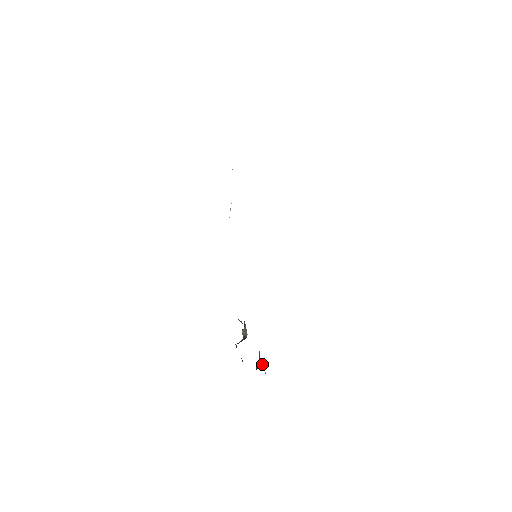
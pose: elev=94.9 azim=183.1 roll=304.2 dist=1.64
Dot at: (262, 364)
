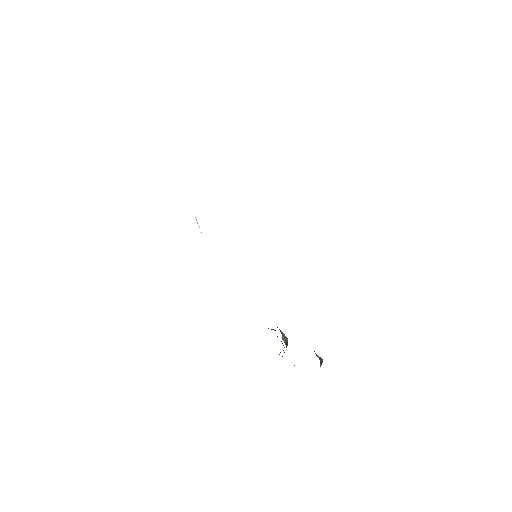
Dot at: (322, 360)
